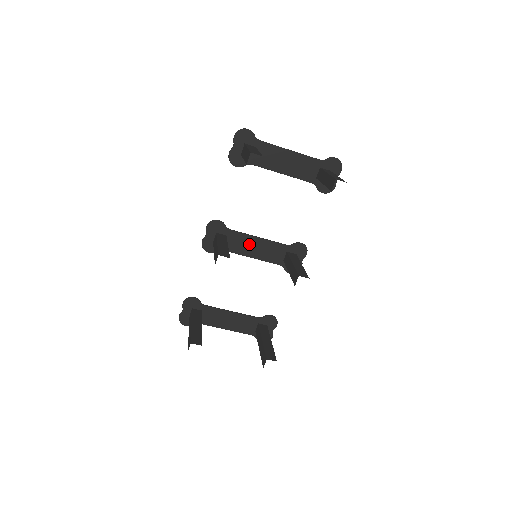
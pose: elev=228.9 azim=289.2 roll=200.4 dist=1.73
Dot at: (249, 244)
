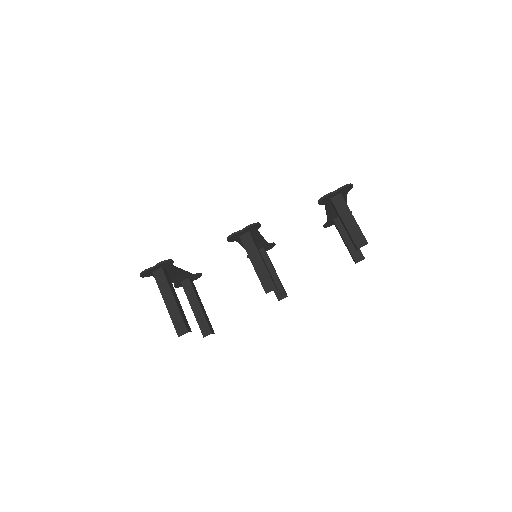
Dot at: occluded
